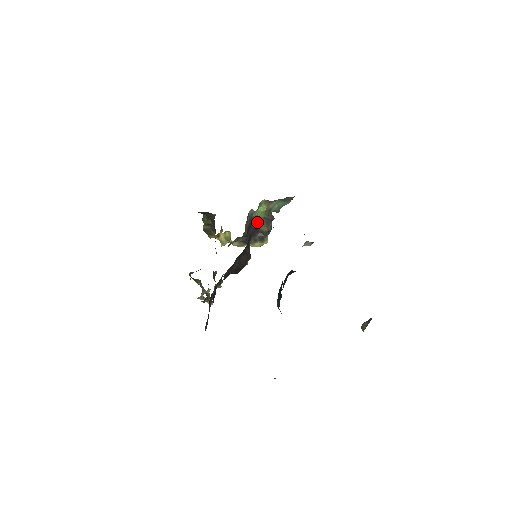
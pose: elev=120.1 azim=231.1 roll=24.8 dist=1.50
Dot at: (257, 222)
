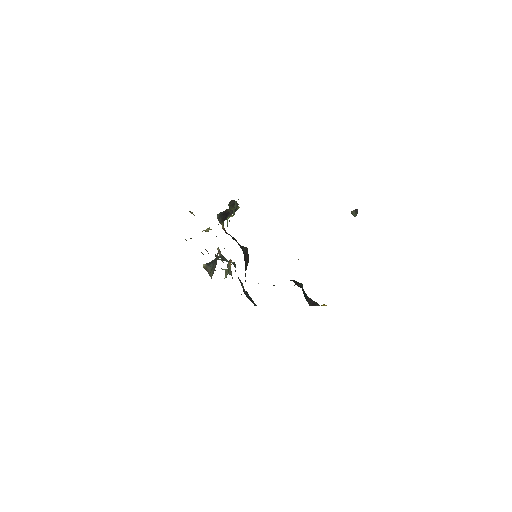
Dot at: (225, 211)
